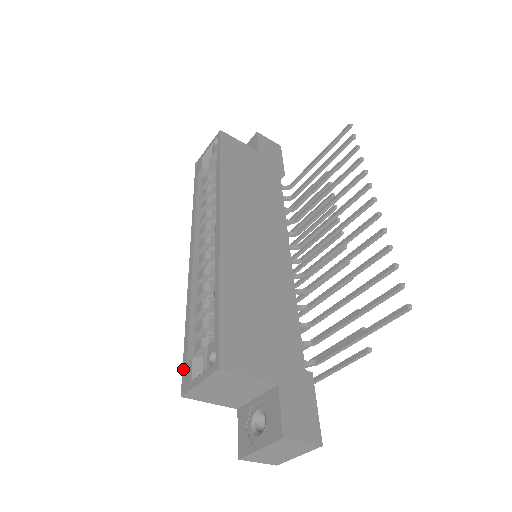
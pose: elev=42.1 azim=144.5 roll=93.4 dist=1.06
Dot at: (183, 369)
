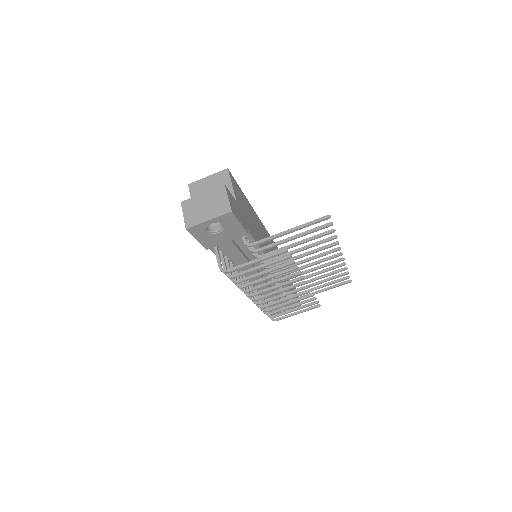
Dot at: occluded
